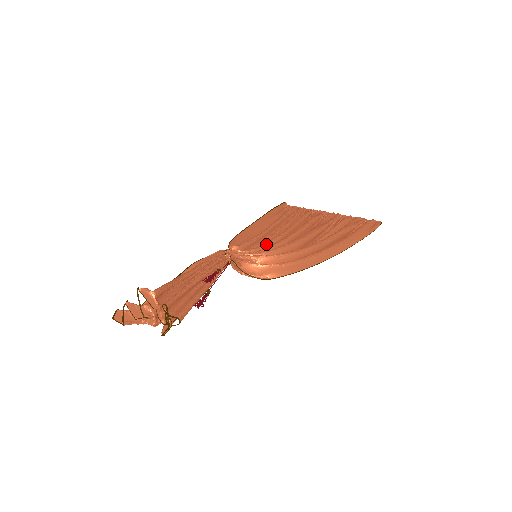
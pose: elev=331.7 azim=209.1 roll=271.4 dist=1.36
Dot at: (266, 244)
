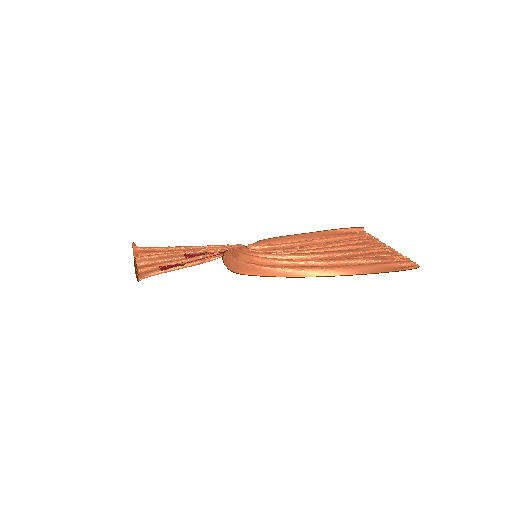
Dot at: (275, 250)
